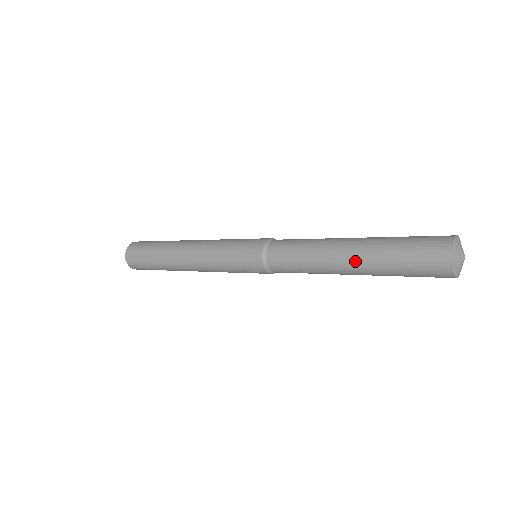
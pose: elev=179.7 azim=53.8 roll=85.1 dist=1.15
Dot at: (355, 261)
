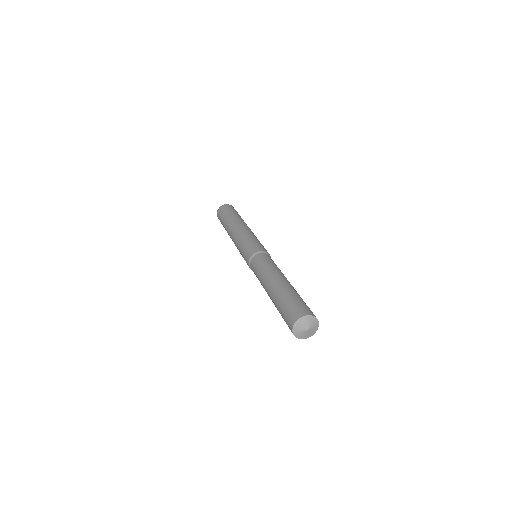
Dot at: occluded
